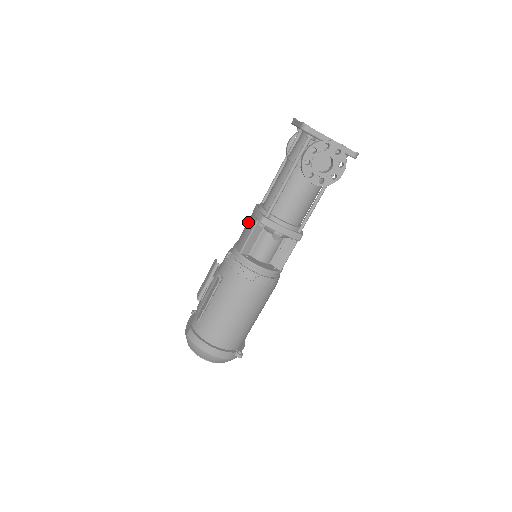
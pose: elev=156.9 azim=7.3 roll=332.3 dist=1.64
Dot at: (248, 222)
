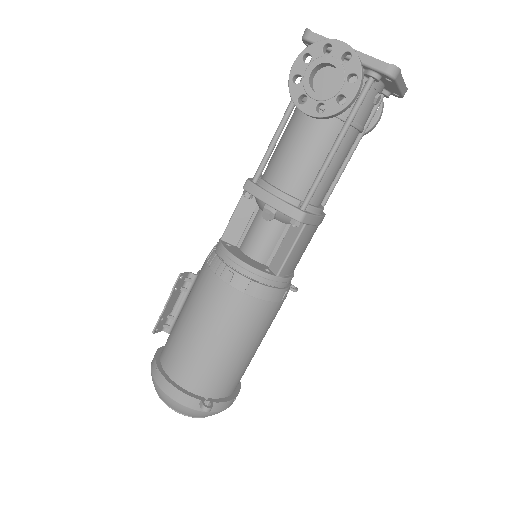
Dot at: occluded
